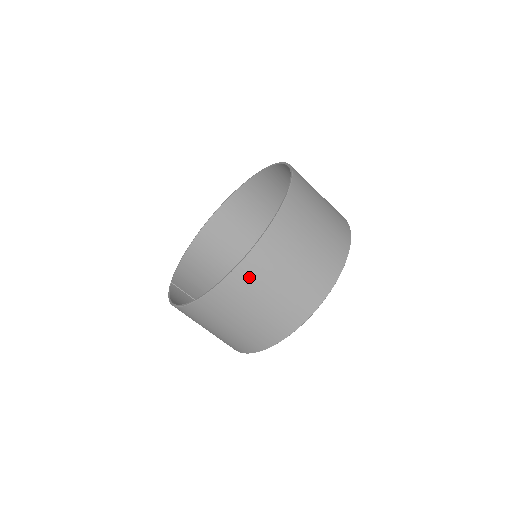
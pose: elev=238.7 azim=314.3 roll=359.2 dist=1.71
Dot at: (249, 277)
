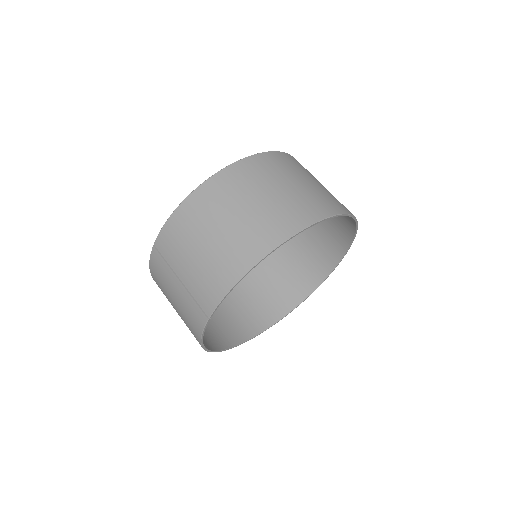
Dot at: (293, 162)
